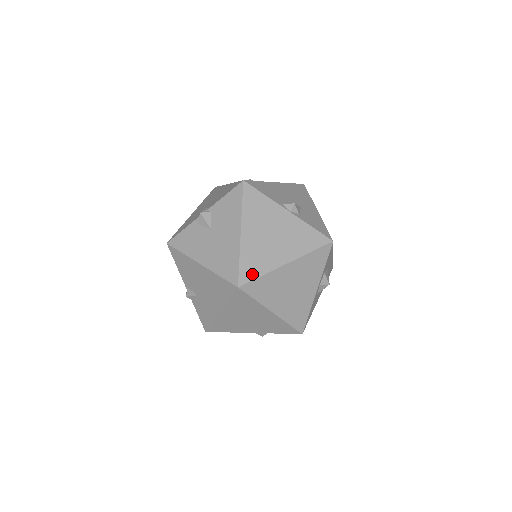
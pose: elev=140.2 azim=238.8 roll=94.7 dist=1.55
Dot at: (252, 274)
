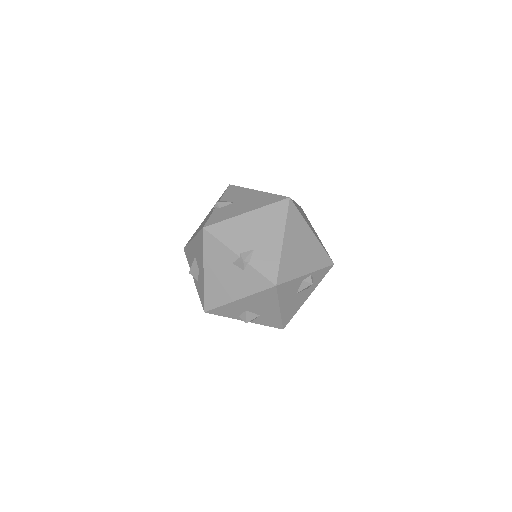
Dot at: occluded
